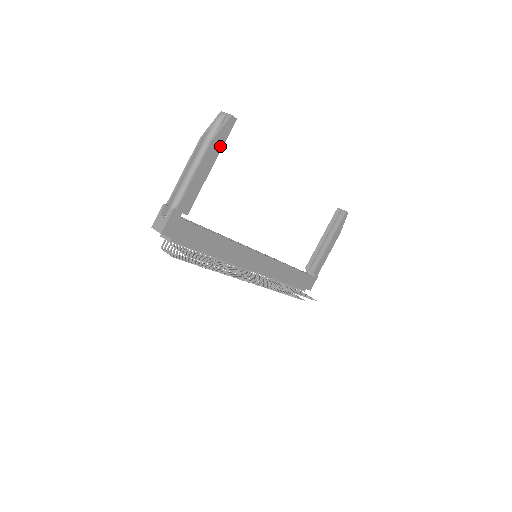
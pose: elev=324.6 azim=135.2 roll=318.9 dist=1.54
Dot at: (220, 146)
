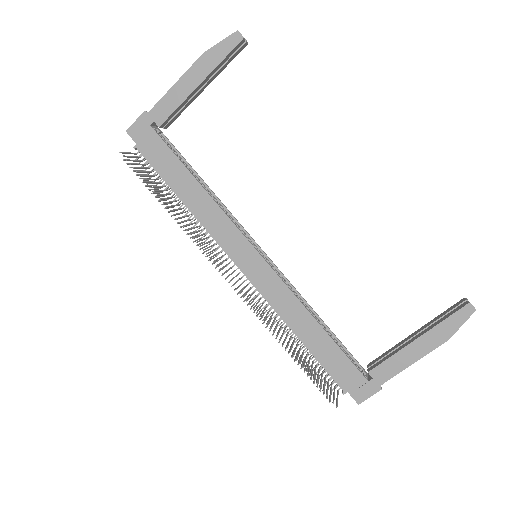
Dot at: (216, 63)
